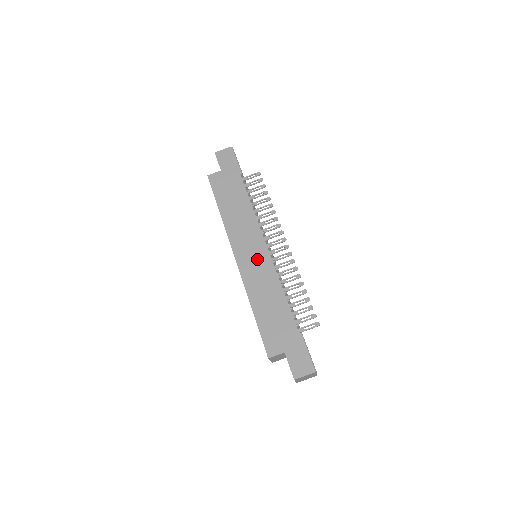
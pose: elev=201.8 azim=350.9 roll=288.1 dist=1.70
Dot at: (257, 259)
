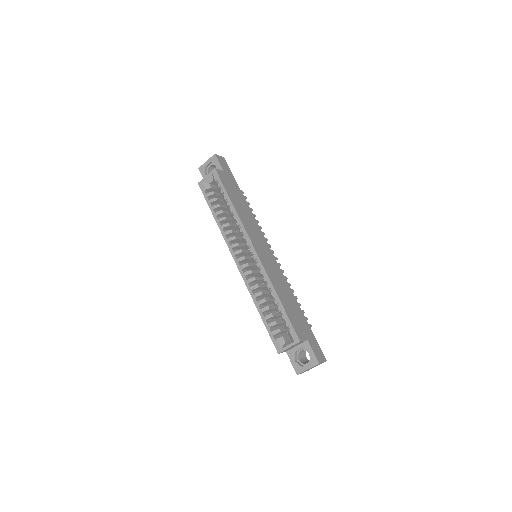
Dot at: (269, 257)
